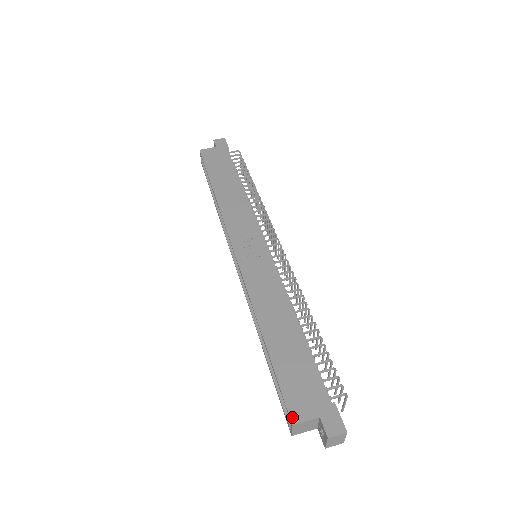
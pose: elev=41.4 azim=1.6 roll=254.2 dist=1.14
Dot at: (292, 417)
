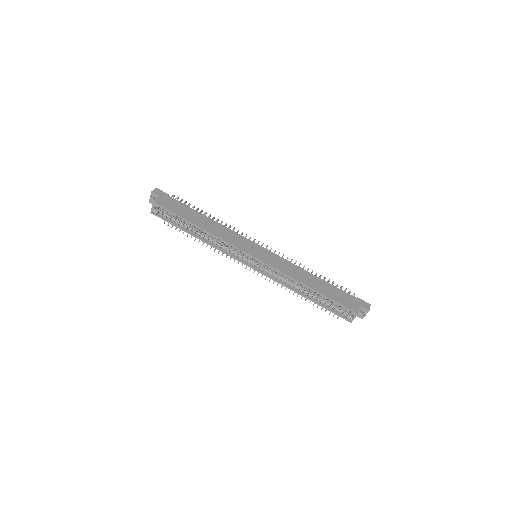
Dot at: (355, 311)
